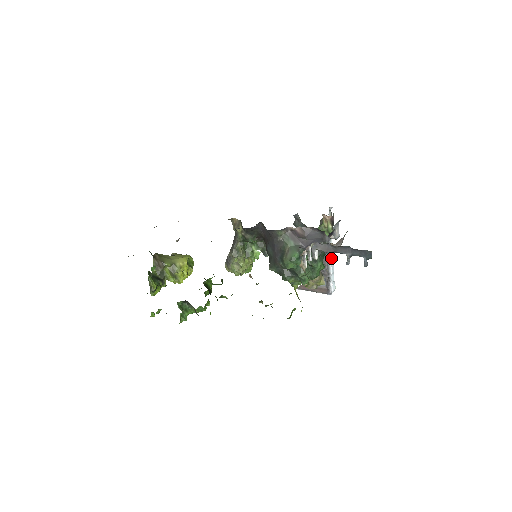
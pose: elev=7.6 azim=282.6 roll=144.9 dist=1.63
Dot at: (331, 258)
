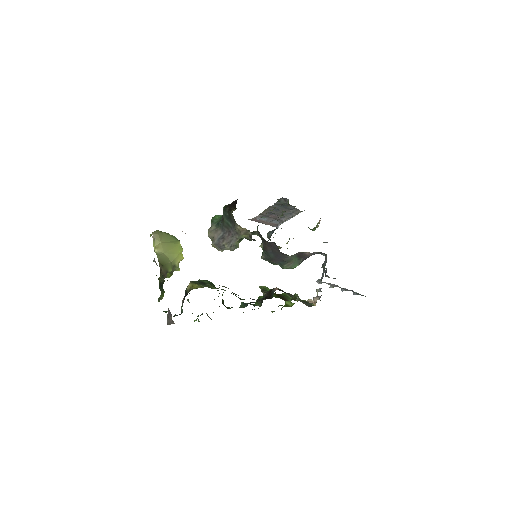
Dot at: occluded
